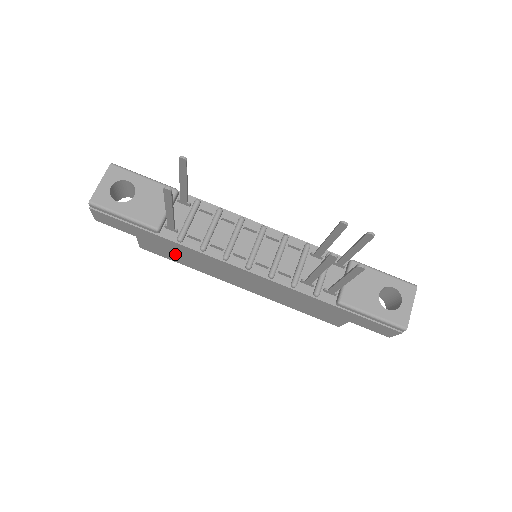
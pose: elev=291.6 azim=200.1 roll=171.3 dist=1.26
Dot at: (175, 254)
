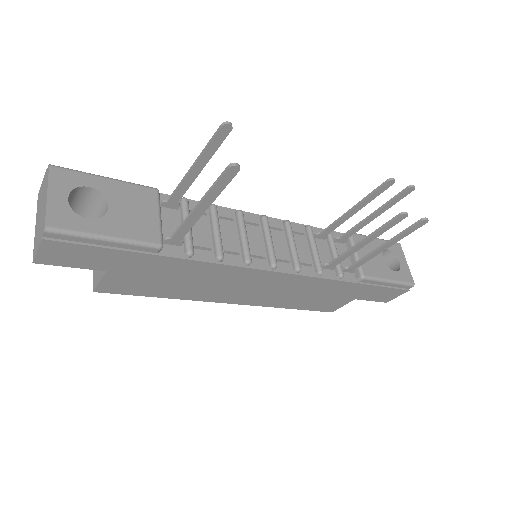
Dot at: (162, 282)
